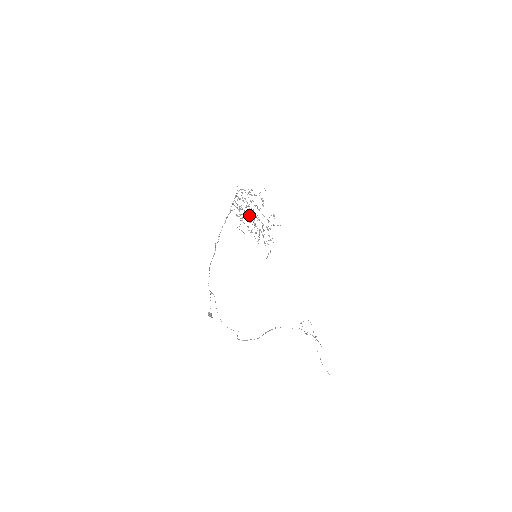
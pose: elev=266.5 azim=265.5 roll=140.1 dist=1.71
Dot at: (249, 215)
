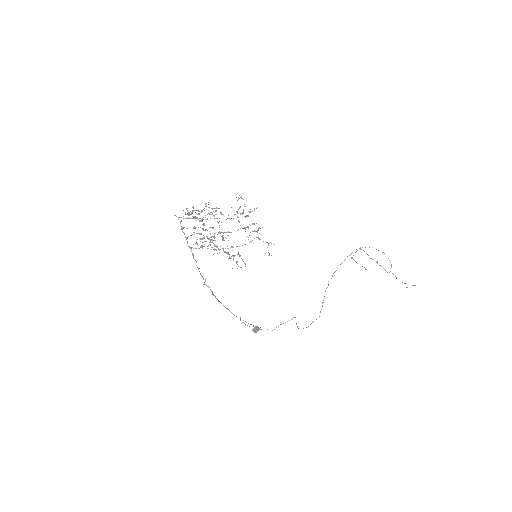
Dot at: (213, 249)
